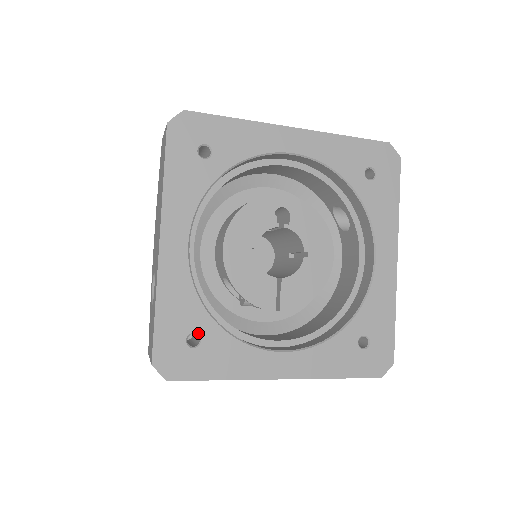
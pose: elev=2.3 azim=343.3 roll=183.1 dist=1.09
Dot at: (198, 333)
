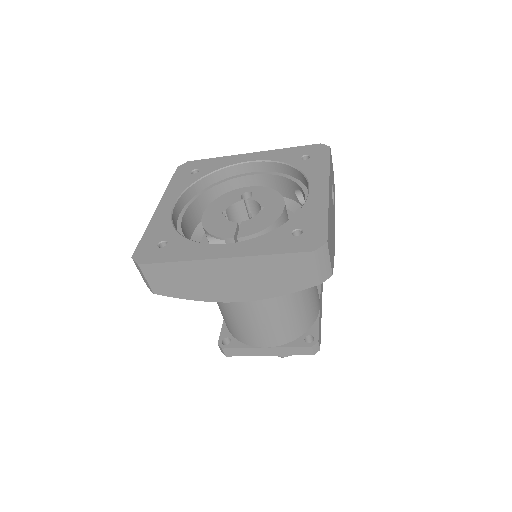
Dot at: (167, 240)
